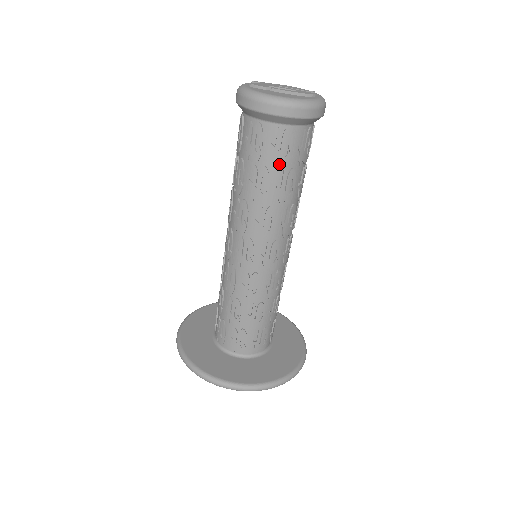
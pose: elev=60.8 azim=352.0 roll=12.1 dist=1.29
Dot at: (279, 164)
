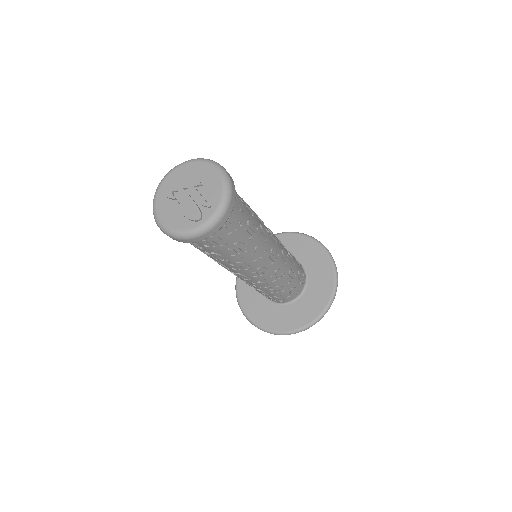
Dot at: occluded
